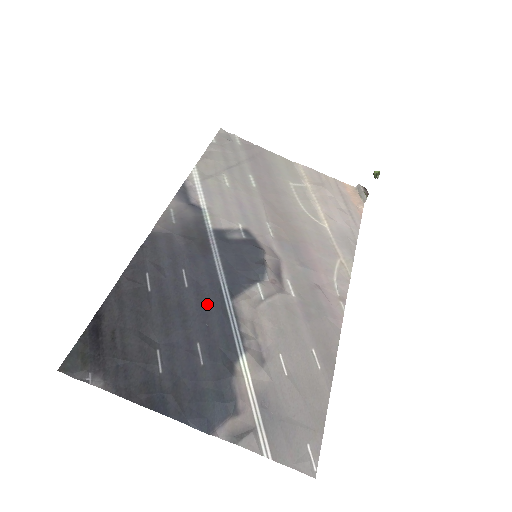
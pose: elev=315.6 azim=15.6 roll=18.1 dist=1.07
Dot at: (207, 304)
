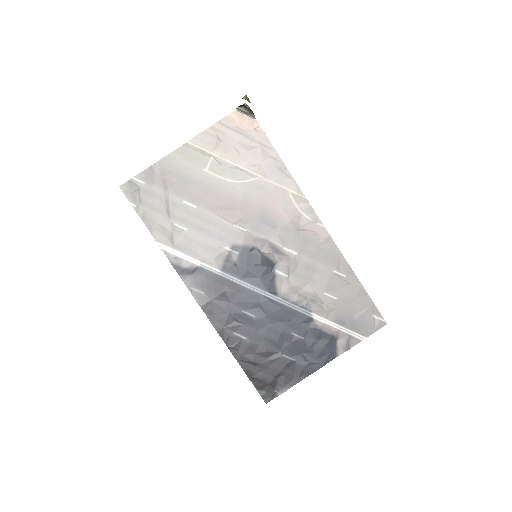
Dot at: (272, 313)
